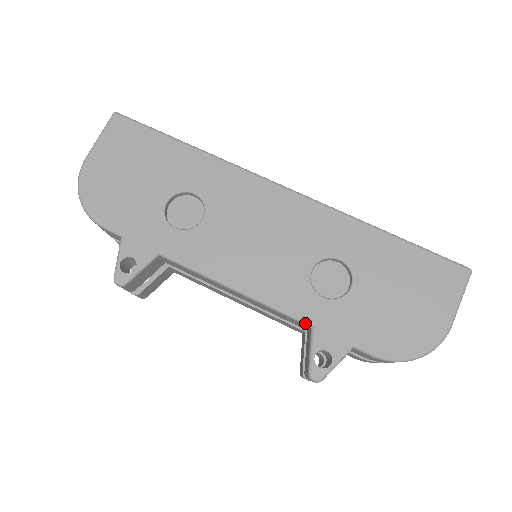
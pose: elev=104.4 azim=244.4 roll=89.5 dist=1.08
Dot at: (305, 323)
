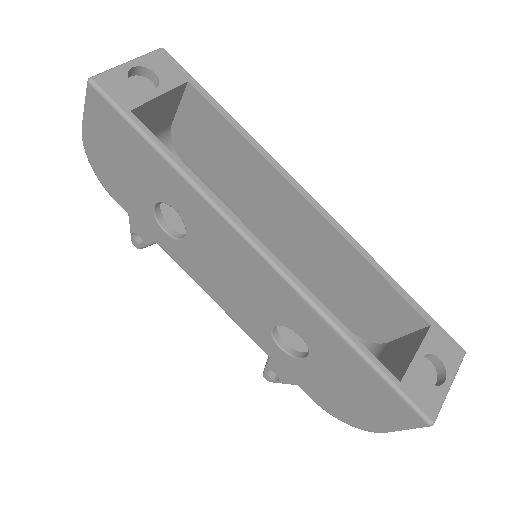
Dot at: (264, 351)
